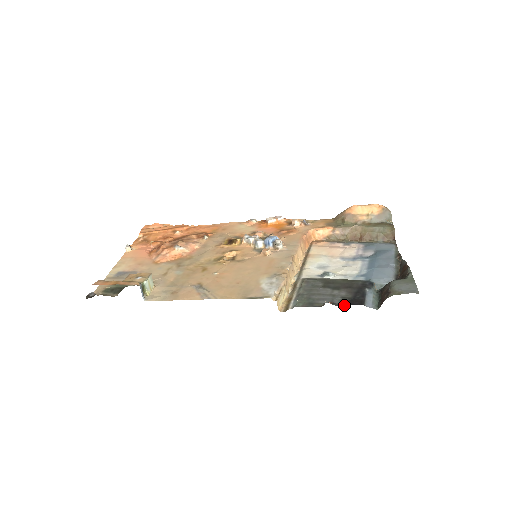
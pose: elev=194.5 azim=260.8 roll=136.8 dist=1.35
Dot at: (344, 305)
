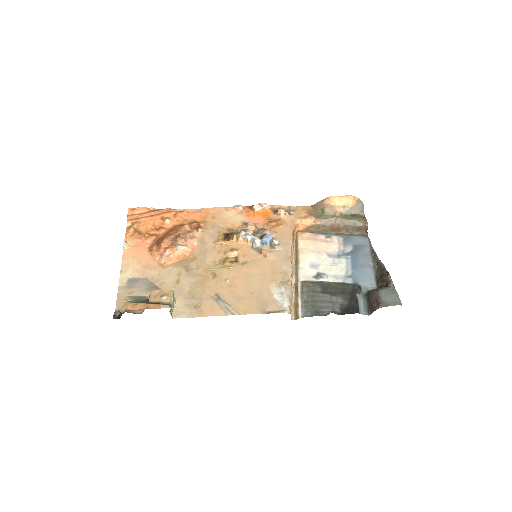
Dot at: (344, 314)
